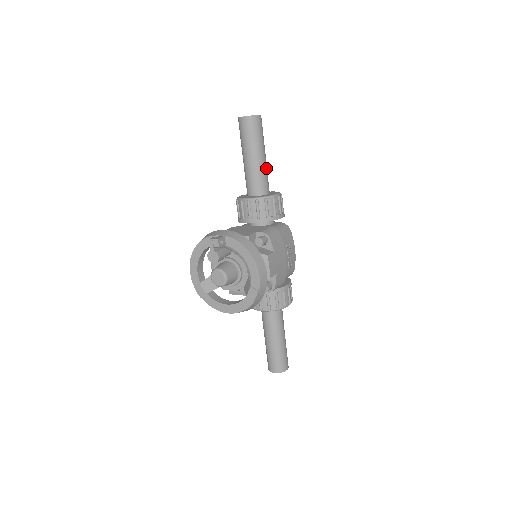
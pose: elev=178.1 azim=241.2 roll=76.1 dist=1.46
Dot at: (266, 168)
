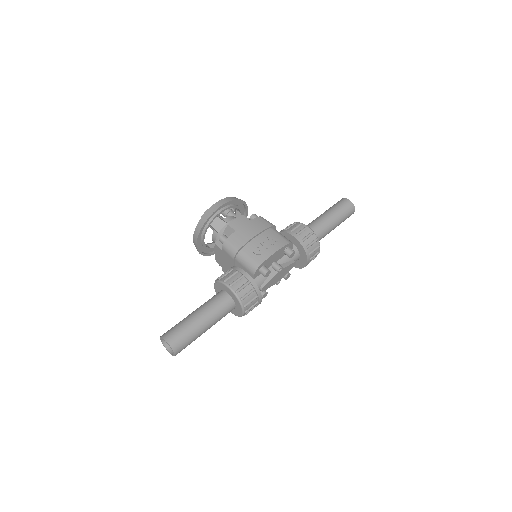
Dot at: (323, 222)
